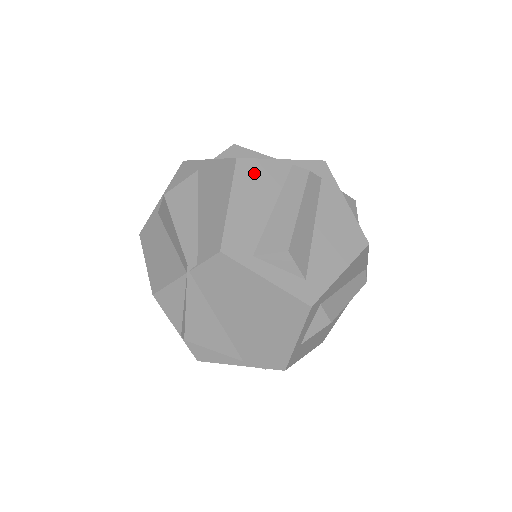
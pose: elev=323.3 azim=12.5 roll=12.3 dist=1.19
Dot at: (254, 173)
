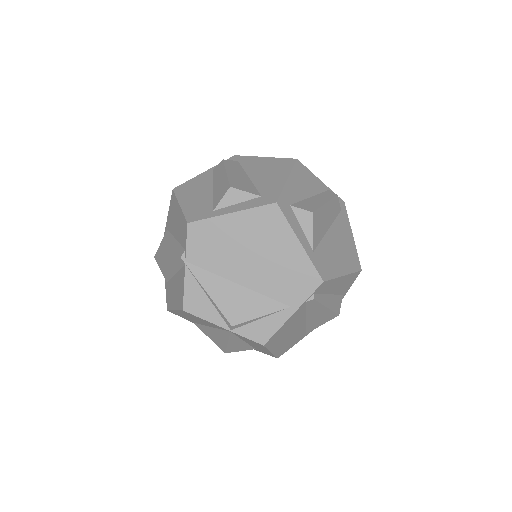
Dot at: (189, 186)
